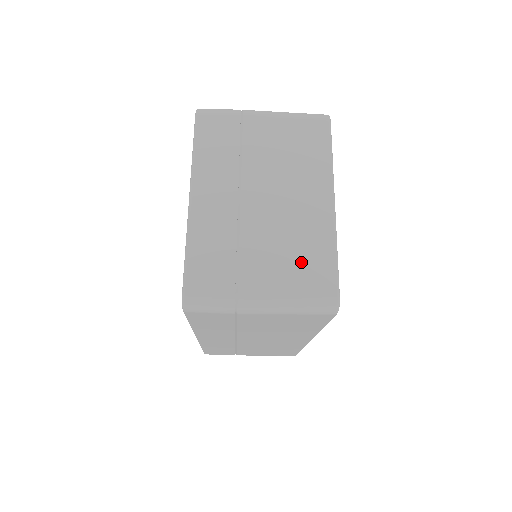
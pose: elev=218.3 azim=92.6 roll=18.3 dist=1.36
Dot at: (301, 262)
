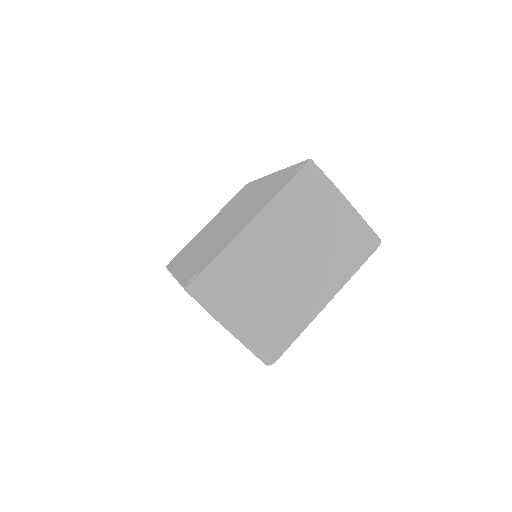
Dot at: (276, 322)
